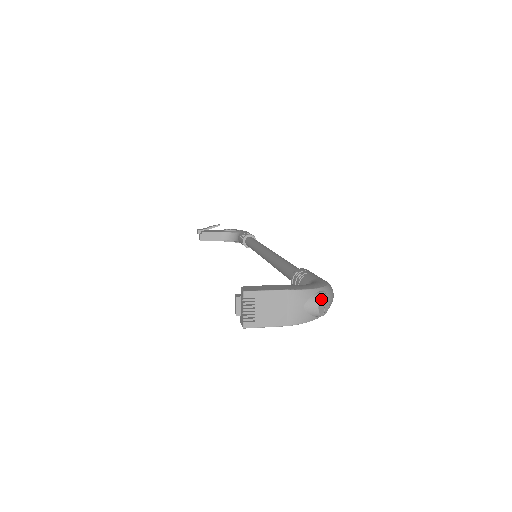
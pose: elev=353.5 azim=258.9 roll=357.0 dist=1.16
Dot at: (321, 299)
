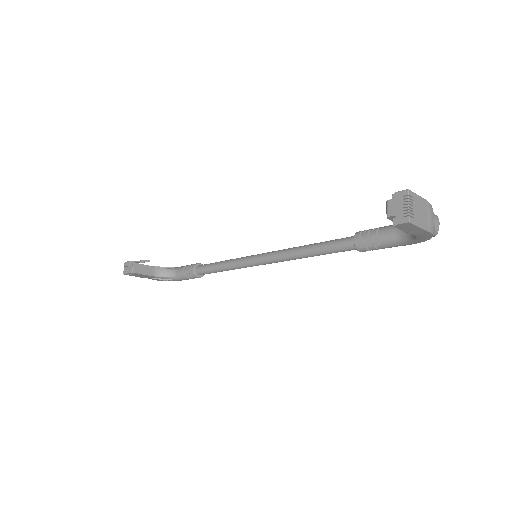
Dot at: (437, 219)
